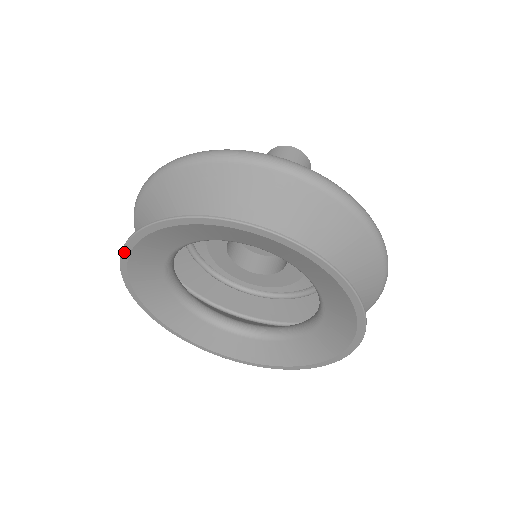
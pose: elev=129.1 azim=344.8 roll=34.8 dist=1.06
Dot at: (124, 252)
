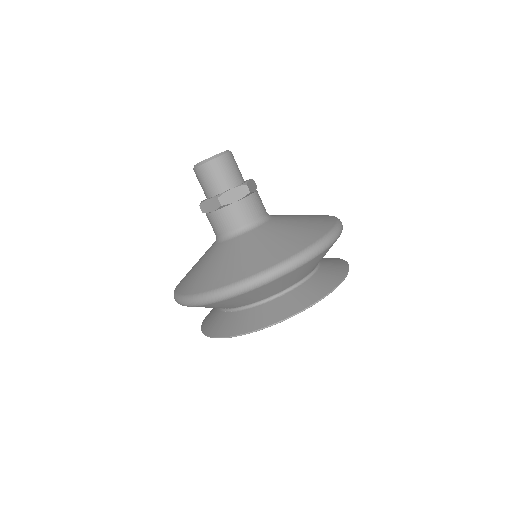
Dot at: occluded
